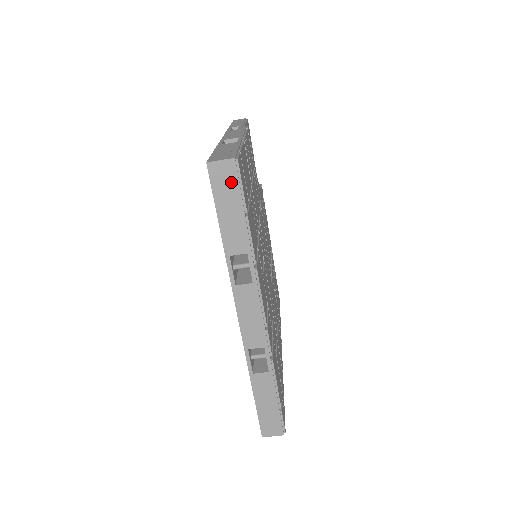
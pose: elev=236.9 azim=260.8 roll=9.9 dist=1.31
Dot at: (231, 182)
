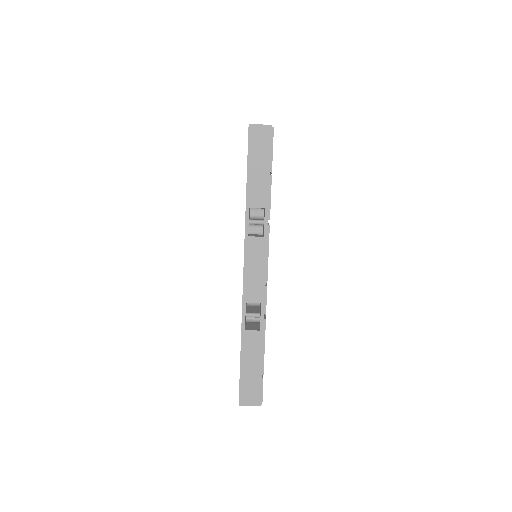
Dot at: (265, 144)
